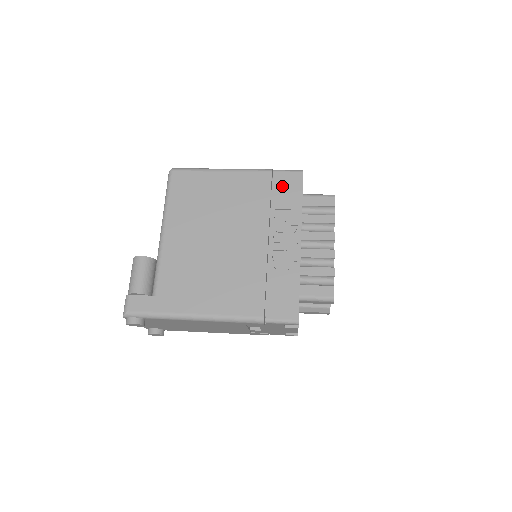
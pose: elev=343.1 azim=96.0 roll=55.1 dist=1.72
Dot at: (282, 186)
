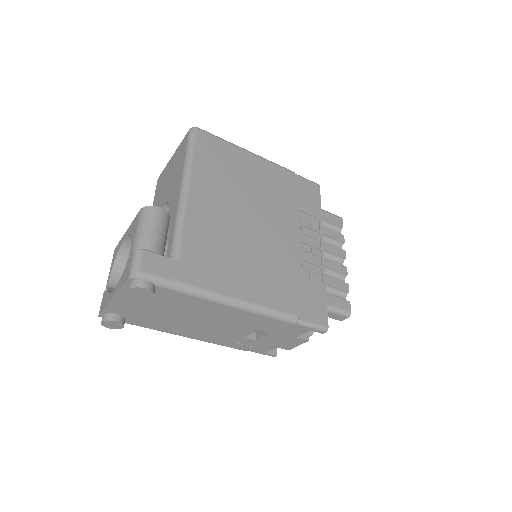
Dot at: (304, 191)
